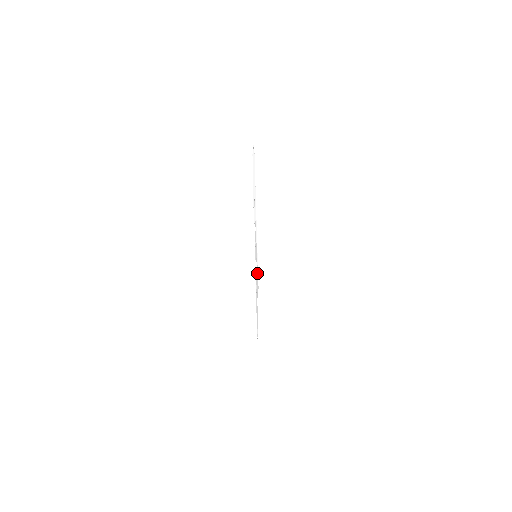
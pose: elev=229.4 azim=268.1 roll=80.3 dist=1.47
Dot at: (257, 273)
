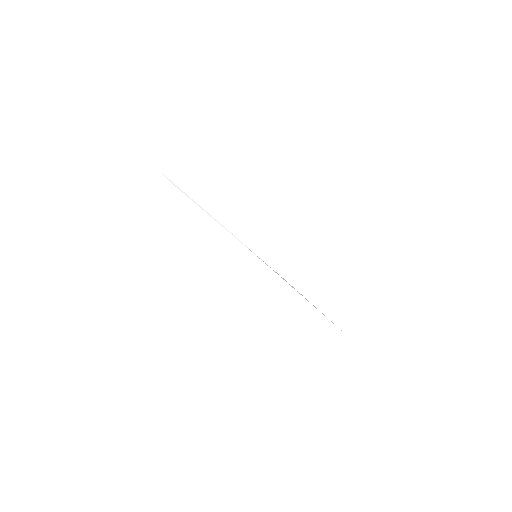
Dot at: (272, 269)
